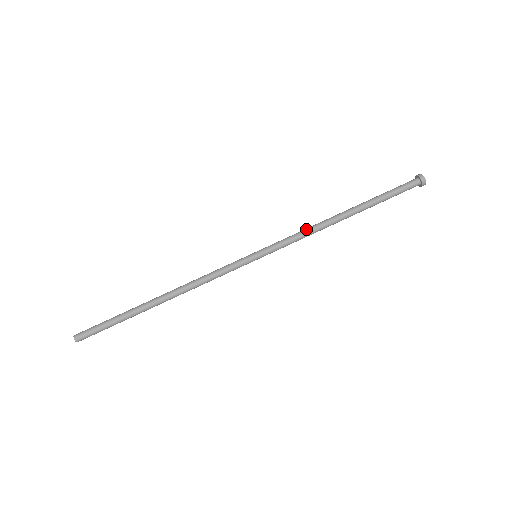
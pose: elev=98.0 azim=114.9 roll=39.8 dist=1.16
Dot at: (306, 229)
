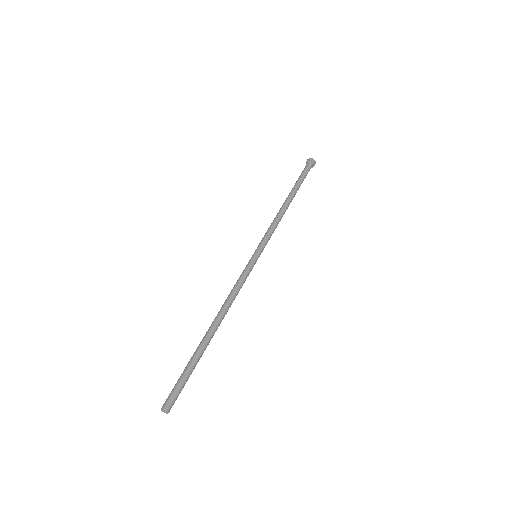
Dot at: (274, 221)
